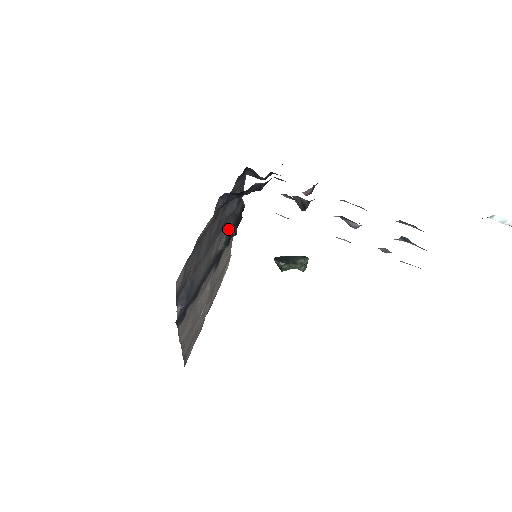
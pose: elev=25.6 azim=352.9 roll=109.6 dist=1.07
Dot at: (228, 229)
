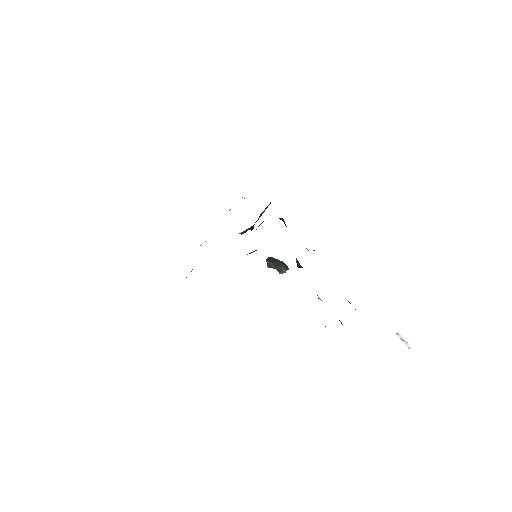
Dot at: (248, 229)
